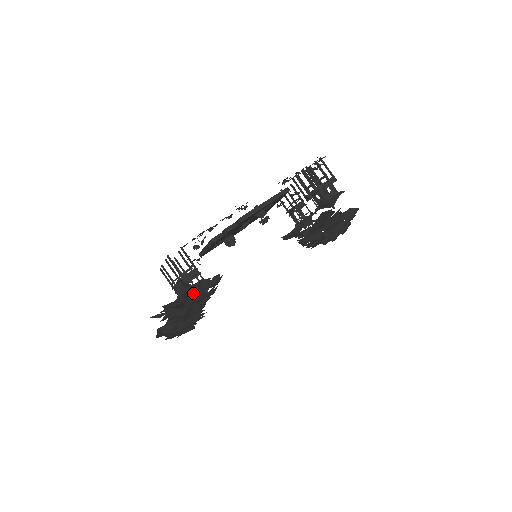
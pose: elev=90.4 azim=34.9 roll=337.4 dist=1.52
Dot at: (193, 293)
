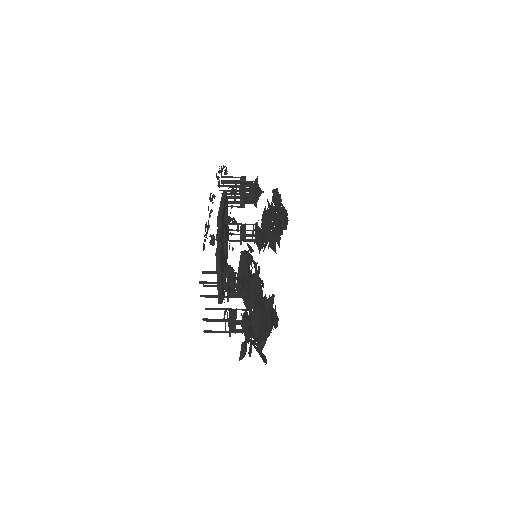
Dot at: occluded
